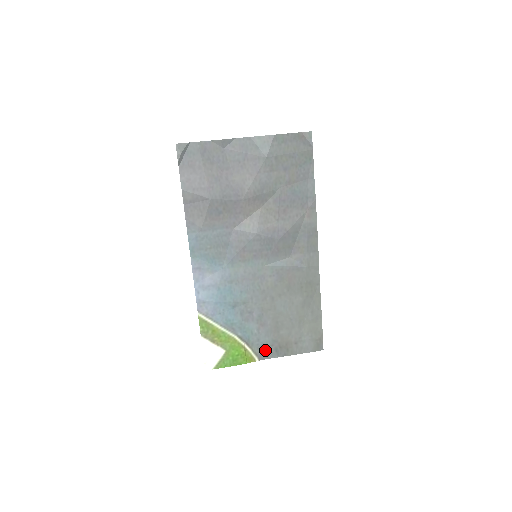
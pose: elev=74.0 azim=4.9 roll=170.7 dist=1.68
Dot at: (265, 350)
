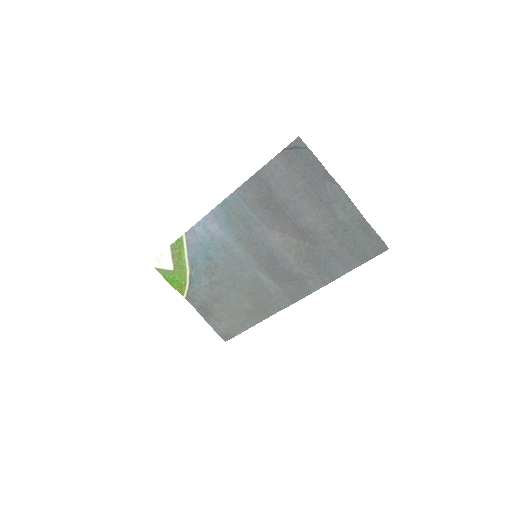
Dot at: (195, 299)
